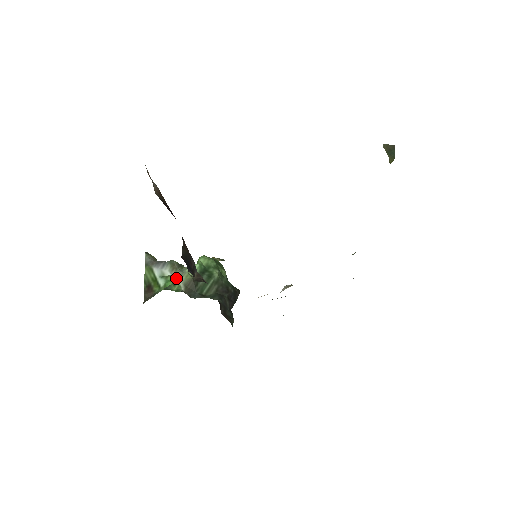
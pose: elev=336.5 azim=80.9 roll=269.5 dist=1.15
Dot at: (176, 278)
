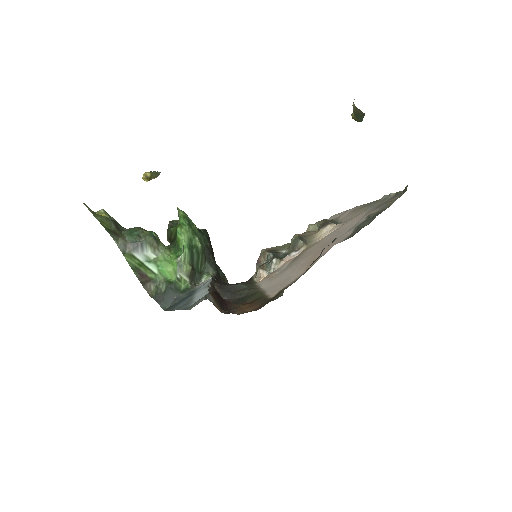
Dot at: (178, 274)
